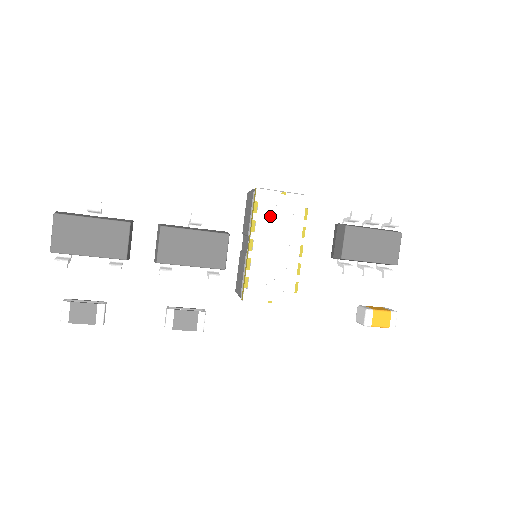
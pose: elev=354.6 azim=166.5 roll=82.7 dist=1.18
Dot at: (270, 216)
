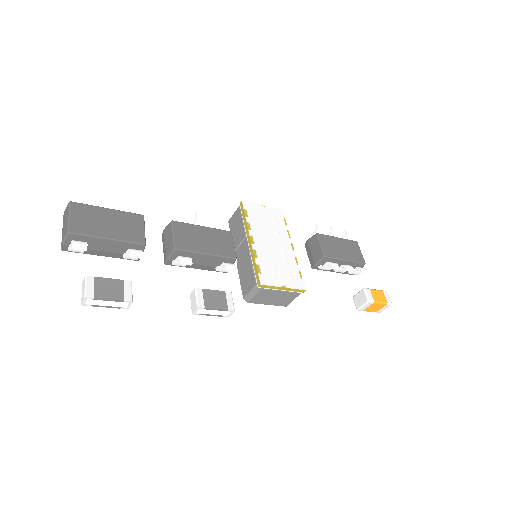
Dot at: (259, 220)
